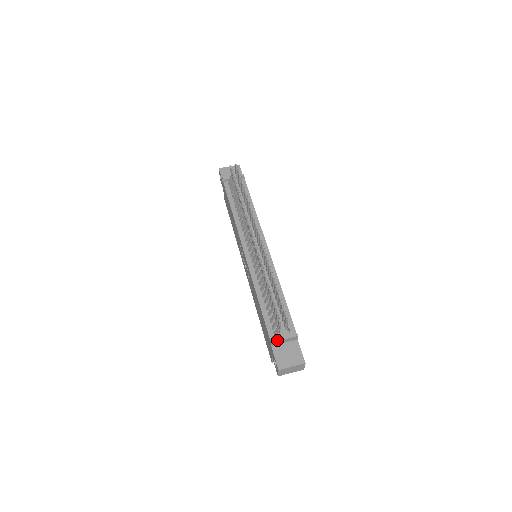
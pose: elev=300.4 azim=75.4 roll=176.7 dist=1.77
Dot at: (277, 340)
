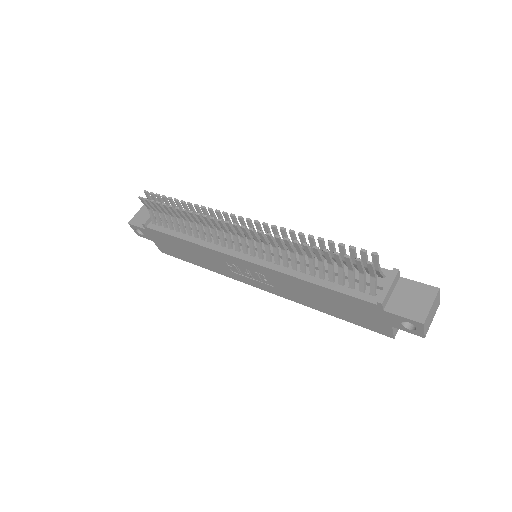
Dot at: (384, 295)
